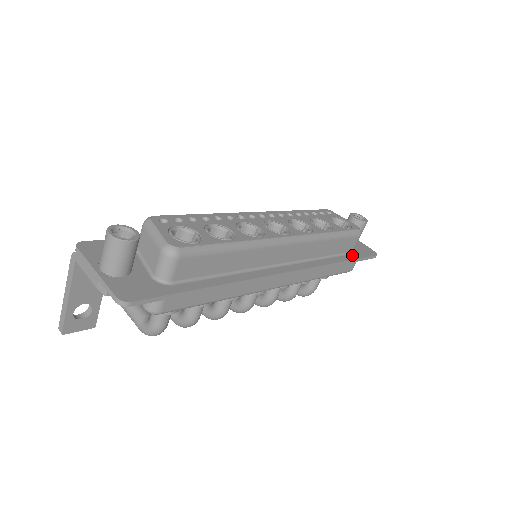
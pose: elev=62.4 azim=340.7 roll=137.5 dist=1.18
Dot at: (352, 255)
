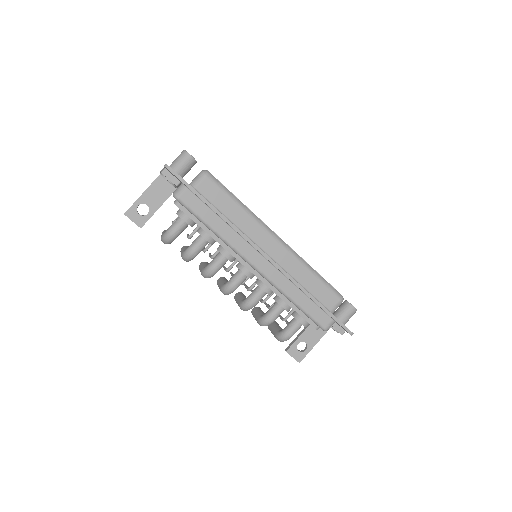
Dot at: (329, 311)
